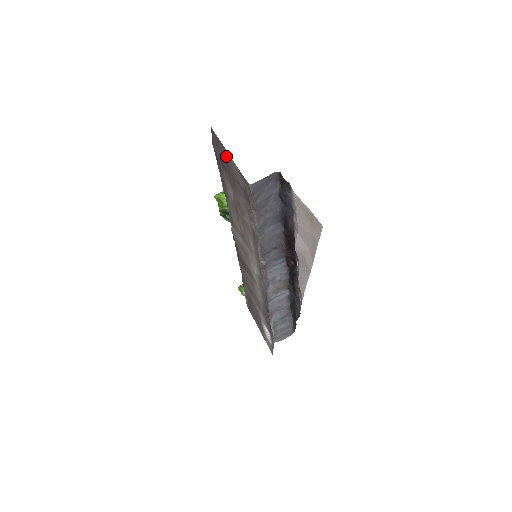
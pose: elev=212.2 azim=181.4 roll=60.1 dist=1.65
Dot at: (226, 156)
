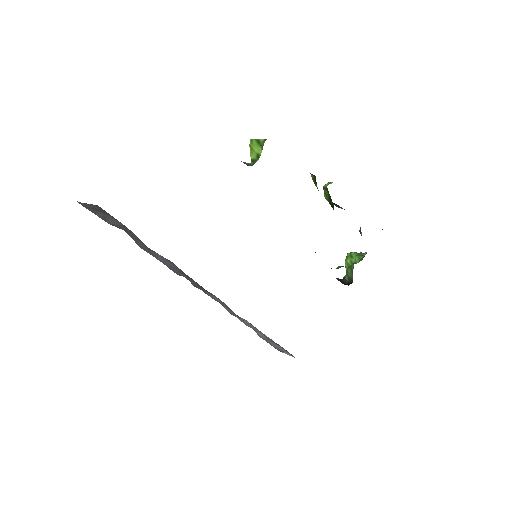
Dot at: occluded
